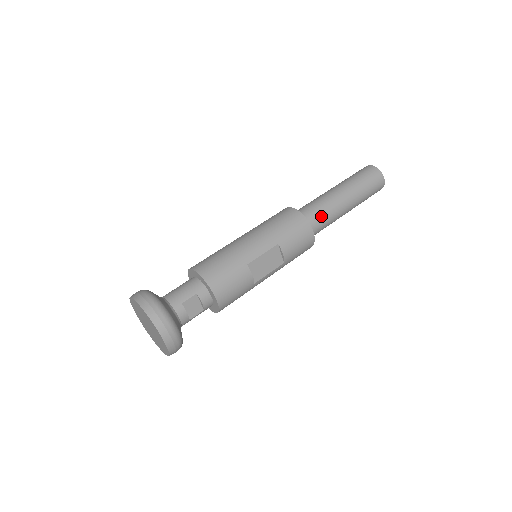
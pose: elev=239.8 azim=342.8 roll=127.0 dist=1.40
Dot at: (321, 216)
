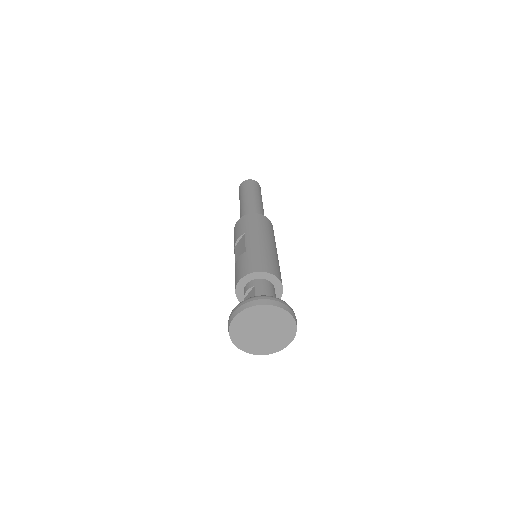
Dot at: occluded
